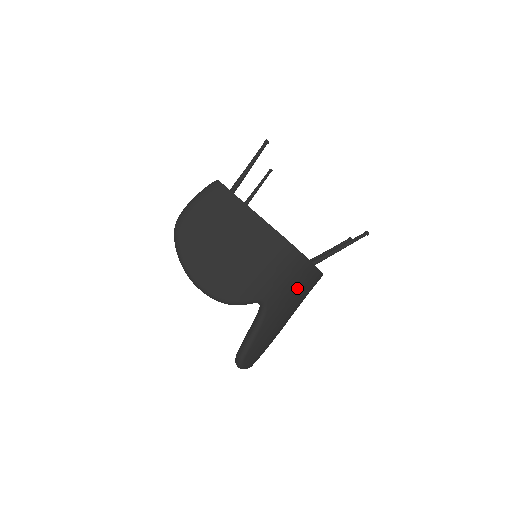
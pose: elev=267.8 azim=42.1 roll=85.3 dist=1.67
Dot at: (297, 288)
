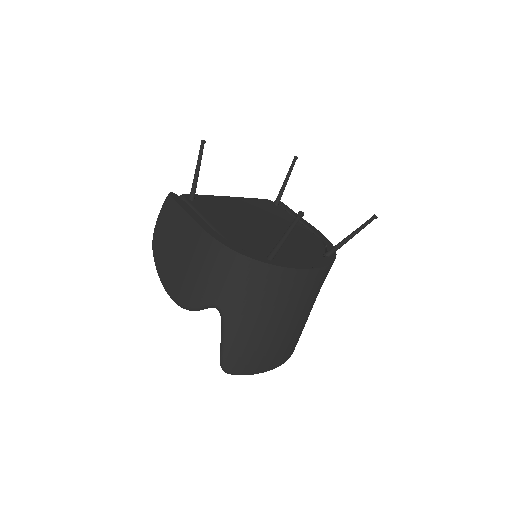
Dot at: (251, 288)
